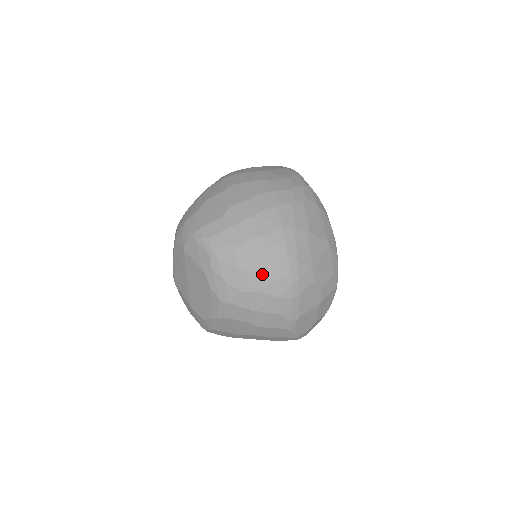
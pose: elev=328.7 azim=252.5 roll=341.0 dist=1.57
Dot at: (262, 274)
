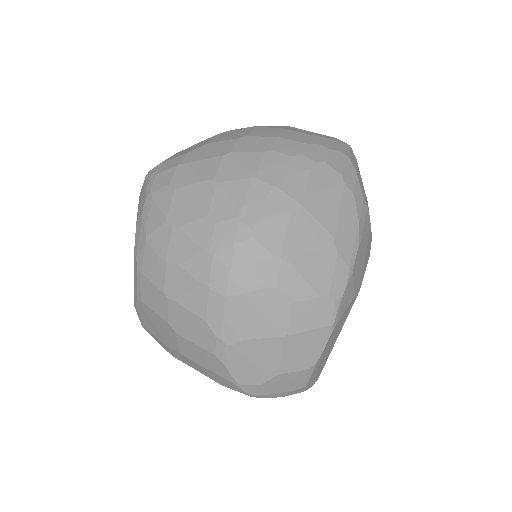
Dot at: (191, 237)
